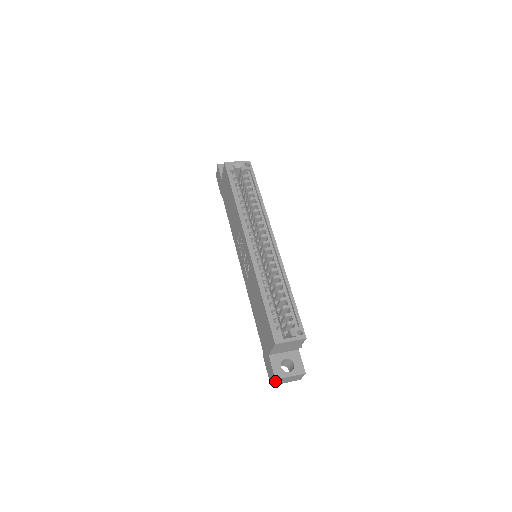
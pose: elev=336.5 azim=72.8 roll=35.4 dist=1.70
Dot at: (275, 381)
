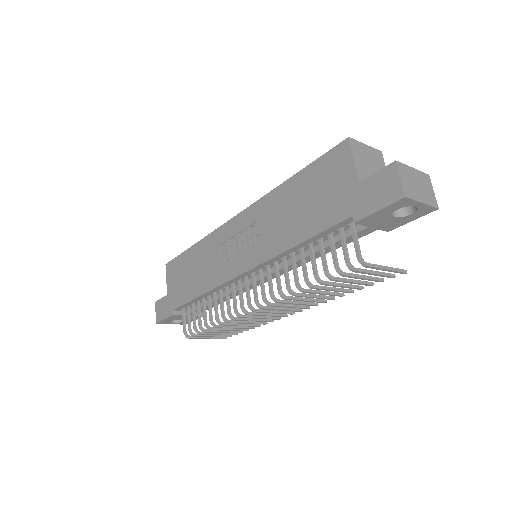
Dot at: (400, 173)
